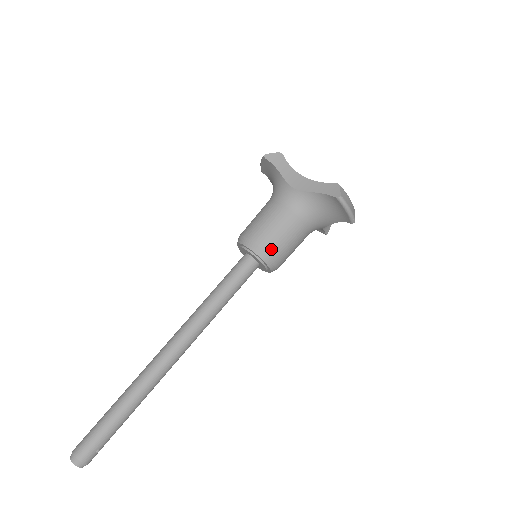
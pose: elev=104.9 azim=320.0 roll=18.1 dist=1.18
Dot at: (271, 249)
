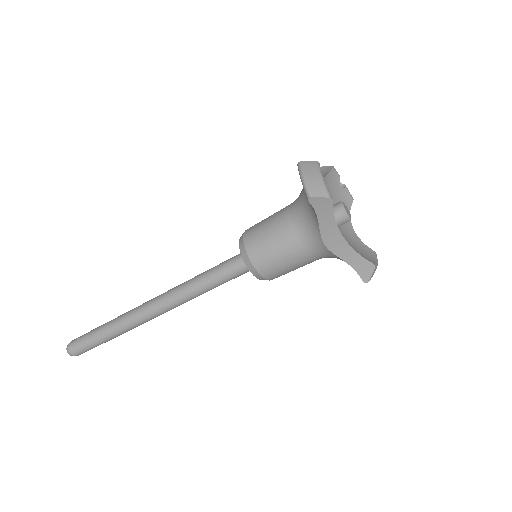
Dot at: occluded
